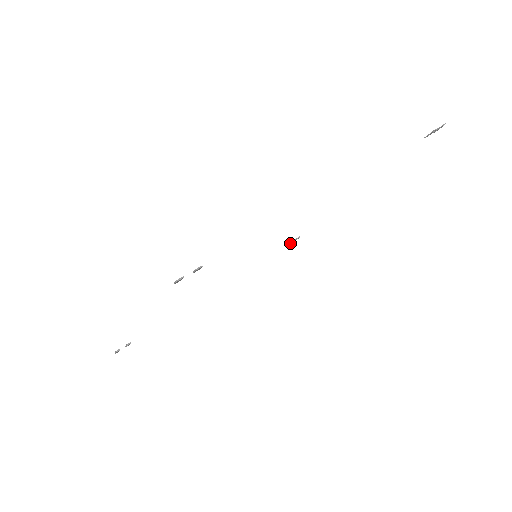
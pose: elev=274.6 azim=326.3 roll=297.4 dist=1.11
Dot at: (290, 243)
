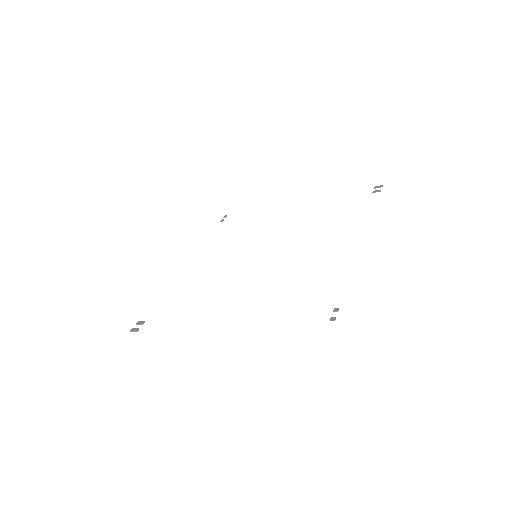
Dot at: (222, 221)
